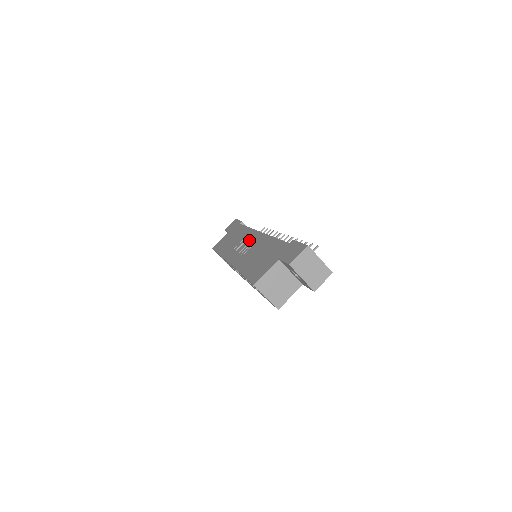
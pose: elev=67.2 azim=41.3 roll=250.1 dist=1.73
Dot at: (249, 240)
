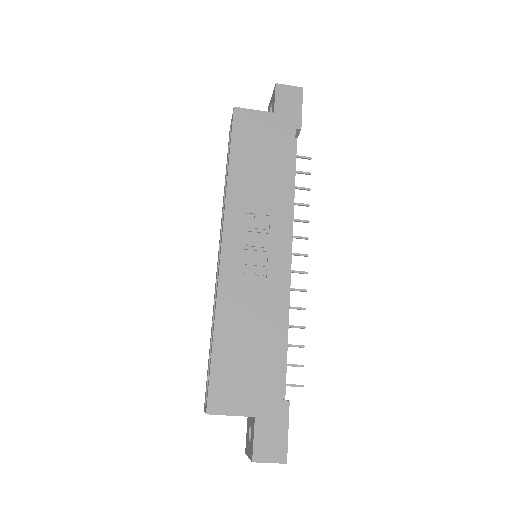
Dot at: (270, 246)
